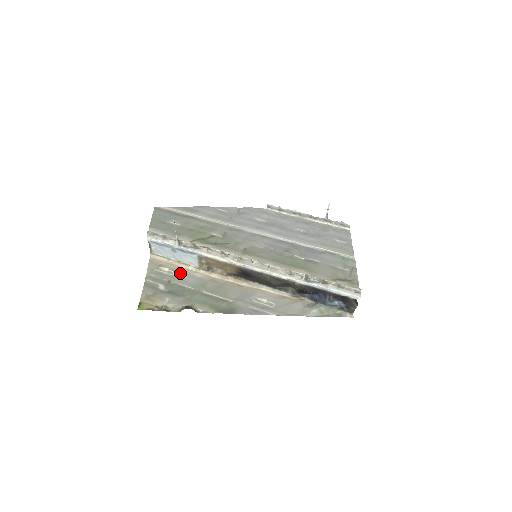
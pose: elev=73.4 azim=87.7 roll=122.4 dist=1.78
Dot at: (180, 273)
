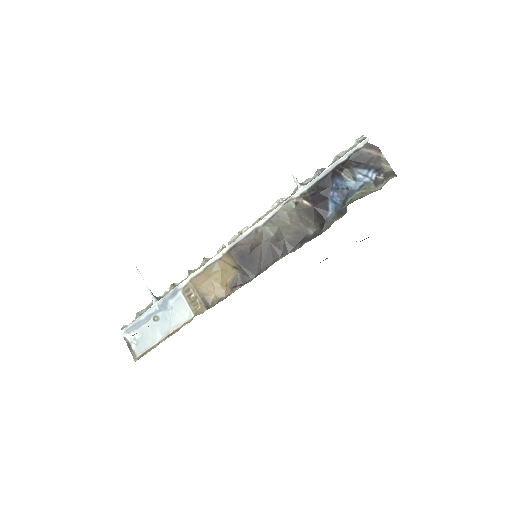
Dot at: occluded
